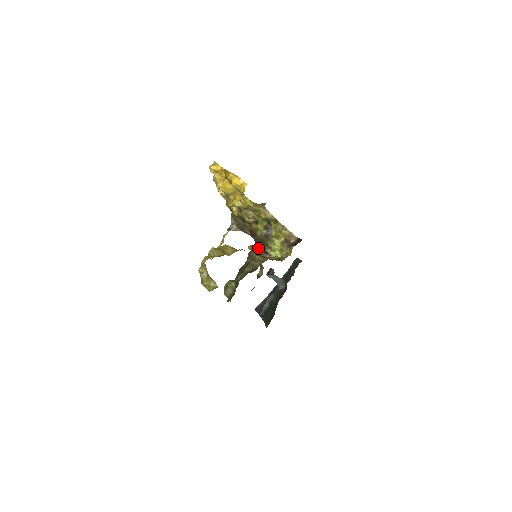
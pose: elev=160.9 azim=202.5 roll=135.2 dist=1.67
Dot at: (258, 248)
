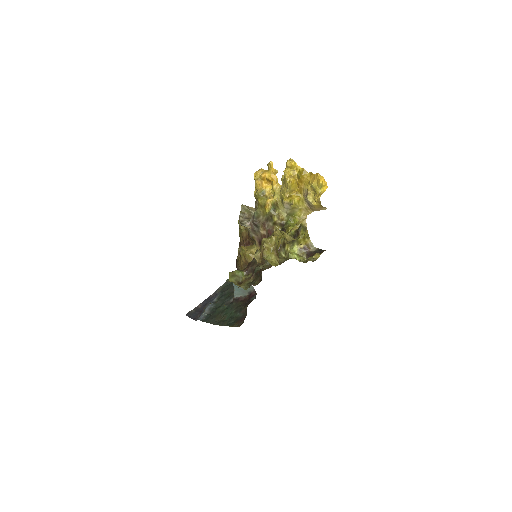
Dot at: occluded
